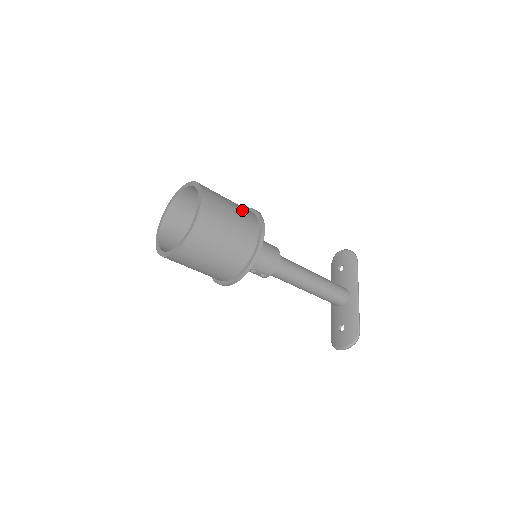
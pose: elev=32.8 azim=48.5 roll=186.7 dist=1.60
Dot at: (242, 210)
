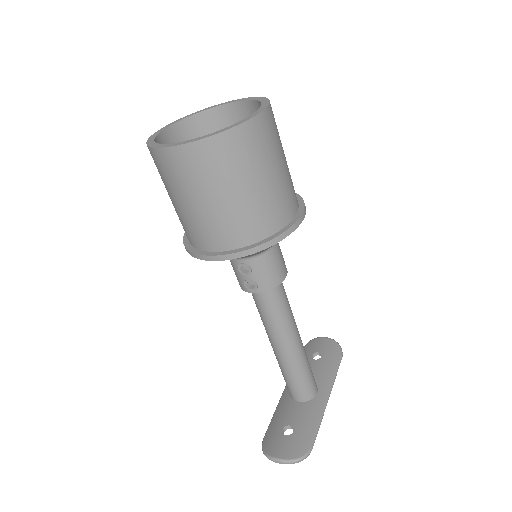
Dot at: (290, 175)
